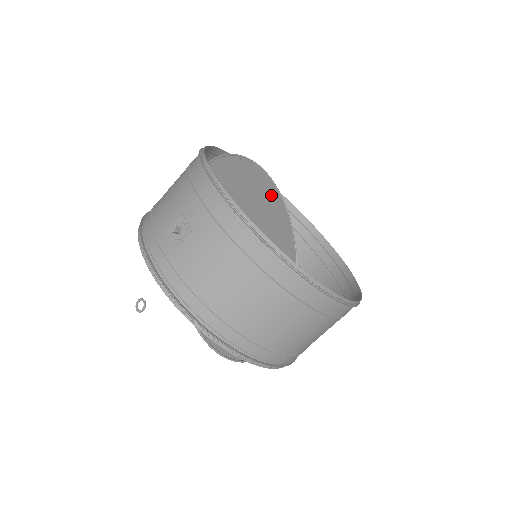
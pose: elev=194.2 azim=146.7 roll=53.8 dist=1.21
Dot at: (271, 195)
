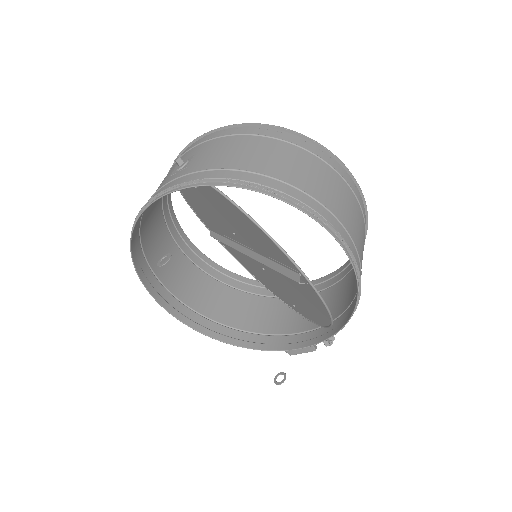
Dot at: (238, 258)
